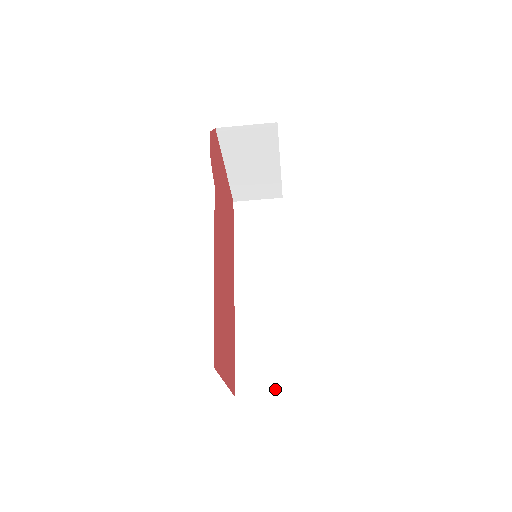
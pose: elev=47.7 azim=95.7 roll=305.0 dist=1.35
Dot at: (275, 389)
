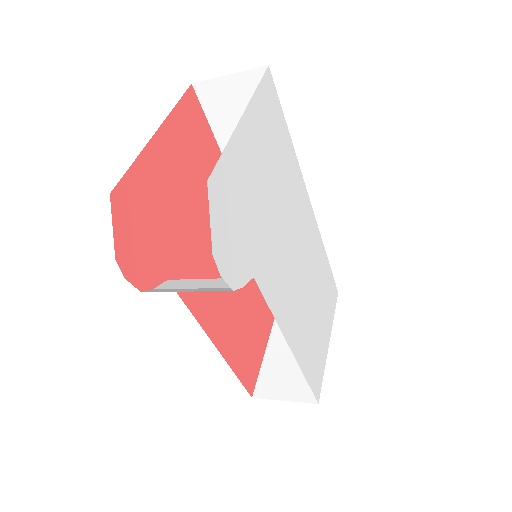
Dot at: occluded
